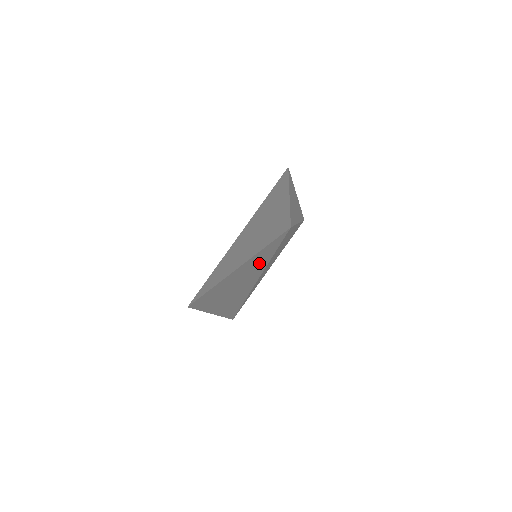
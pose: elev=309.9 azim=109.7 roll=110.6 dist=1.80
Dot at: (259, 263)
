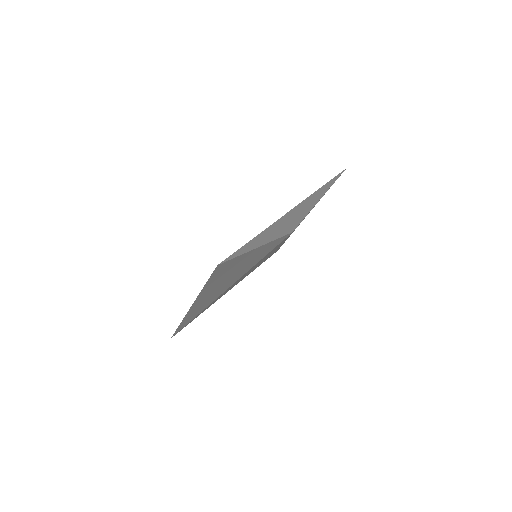
Dot at: occluded
